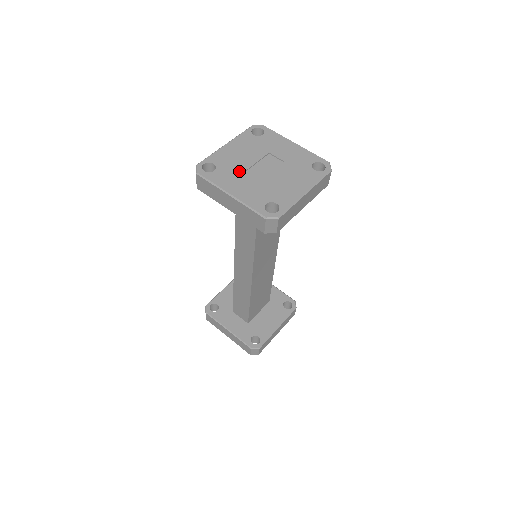
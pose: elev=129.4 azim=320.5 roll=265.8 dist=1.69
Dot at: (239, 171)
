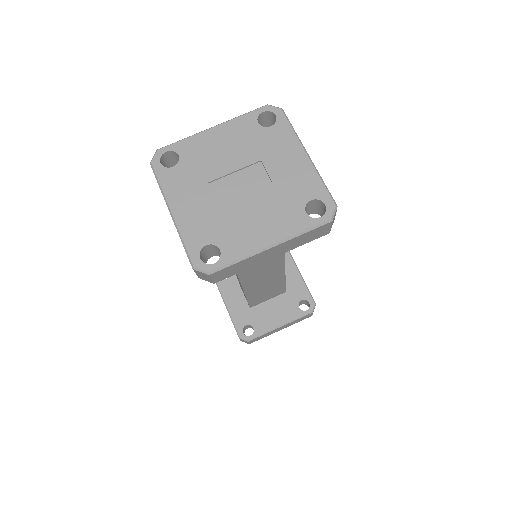
Dot at: (203, 178)
